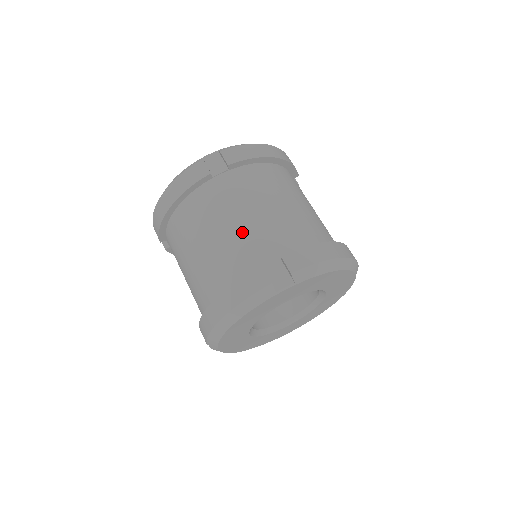
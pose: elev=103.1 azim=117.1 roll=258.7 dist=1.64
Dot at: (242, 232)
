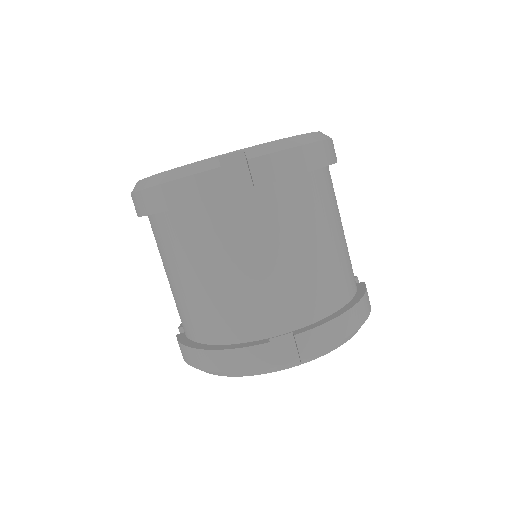
Dot at: (253, 286)
